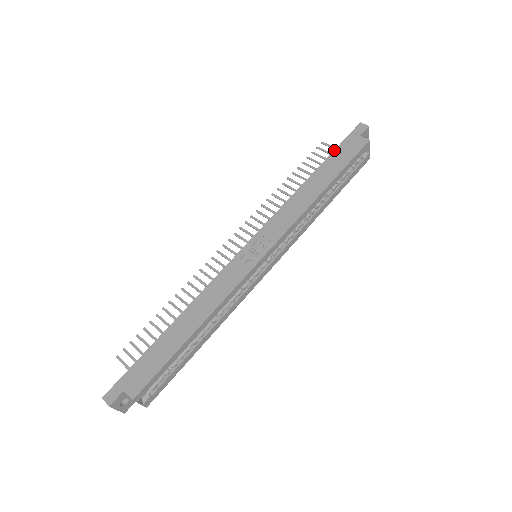
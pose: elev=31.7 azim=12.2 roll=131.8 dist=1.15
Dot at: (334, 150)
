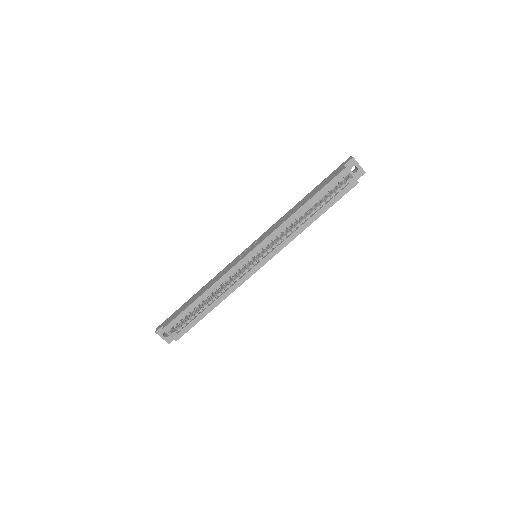
Dot at: (324, 179)
